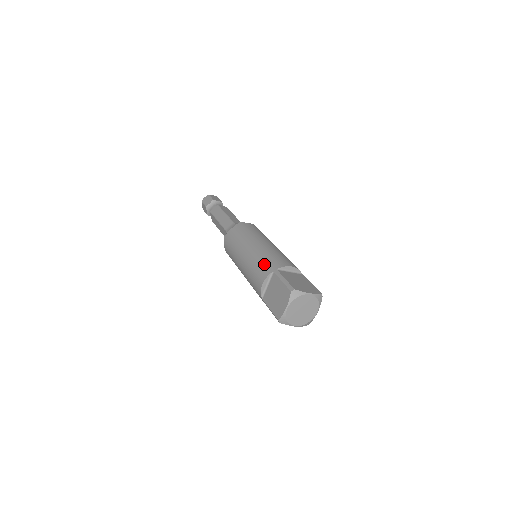
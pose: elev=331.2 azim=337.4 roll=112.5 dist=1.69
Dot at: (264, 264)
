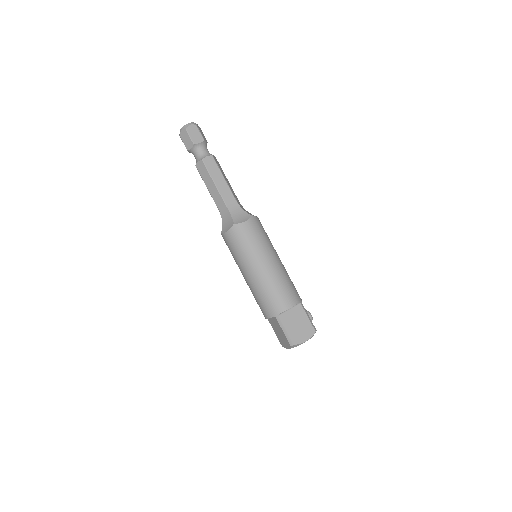
Dot at: (266, 303)
